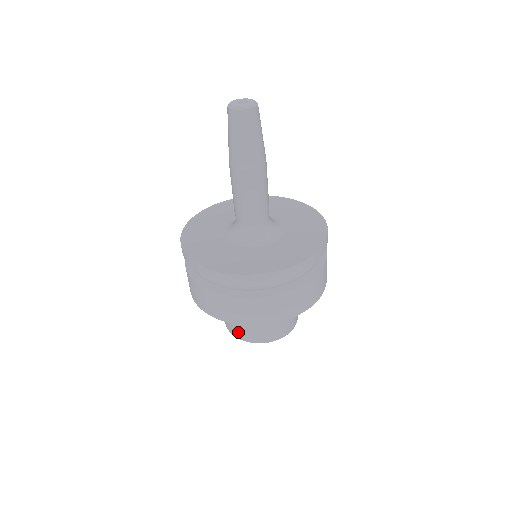
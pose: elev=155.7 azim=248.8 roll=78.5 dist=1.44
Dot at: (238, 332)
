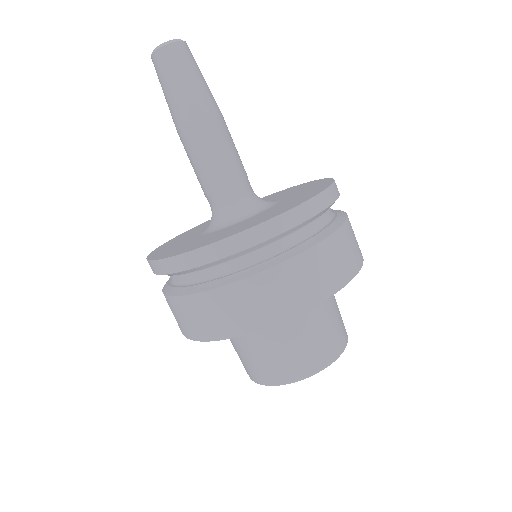
Dot at: occluded
